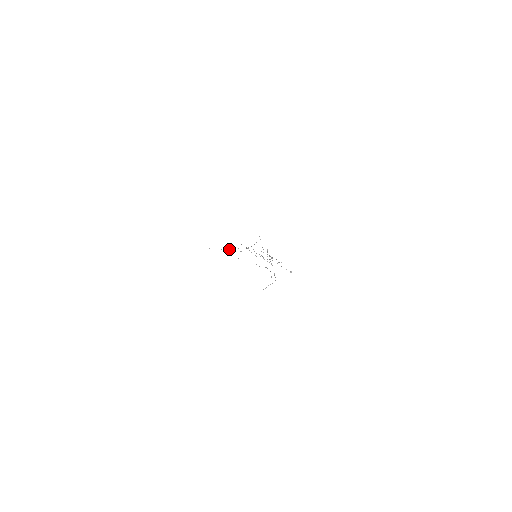
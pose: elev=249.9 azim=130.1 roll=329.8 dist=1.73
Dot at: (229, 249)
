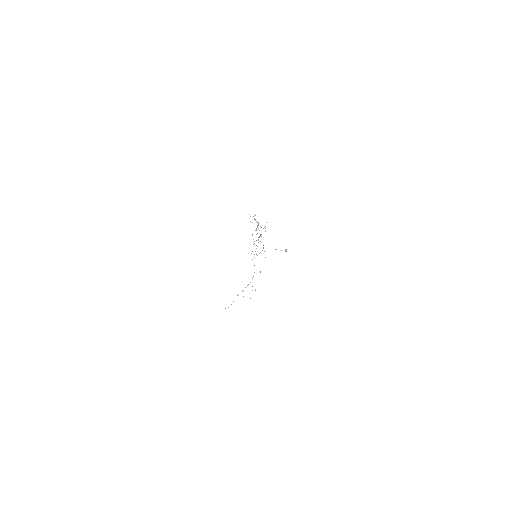
Dot at: occluded
